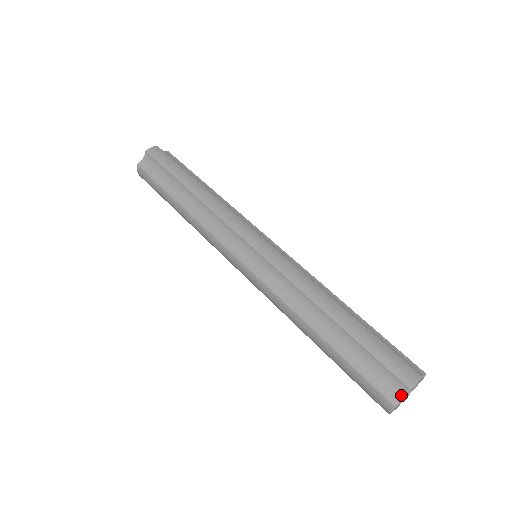
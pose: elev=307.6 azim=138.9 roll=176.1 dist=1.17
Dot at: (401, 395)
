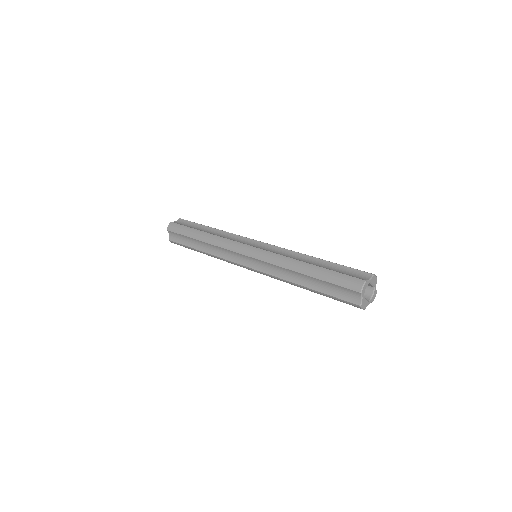
Dot at: (360, 298)
